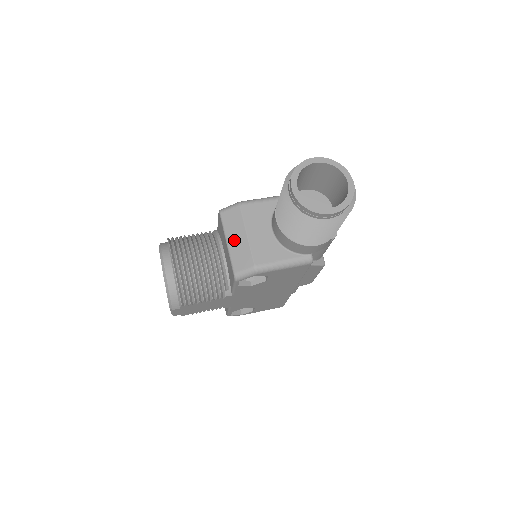
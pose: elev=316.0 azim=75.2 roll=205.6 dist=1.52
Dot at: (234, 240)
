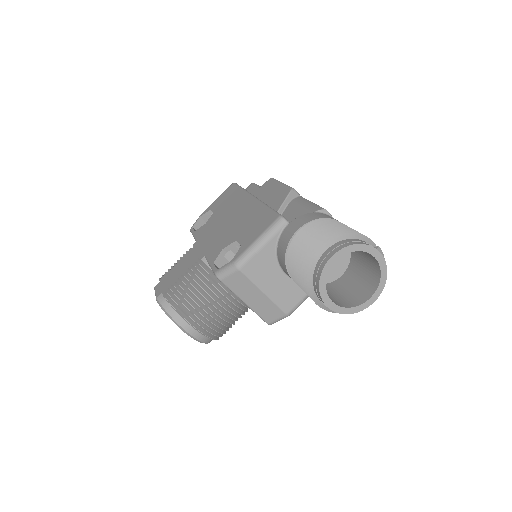
Dot at: (252, 300)
